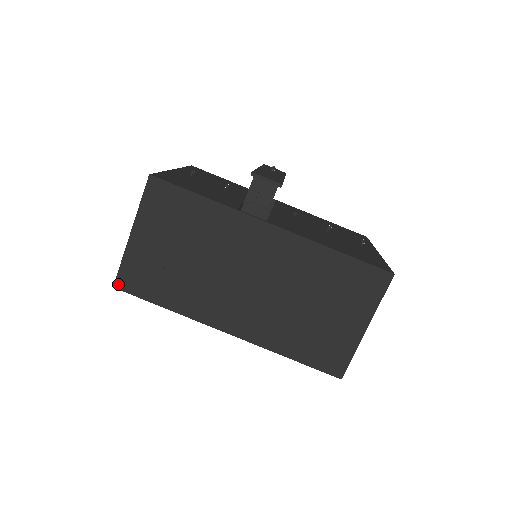
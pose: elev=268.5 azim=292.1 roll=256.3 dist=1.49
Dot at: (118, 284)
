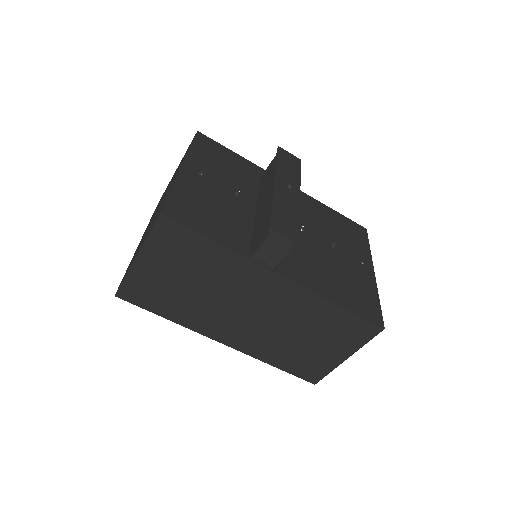
Dot at: (120, 294)
